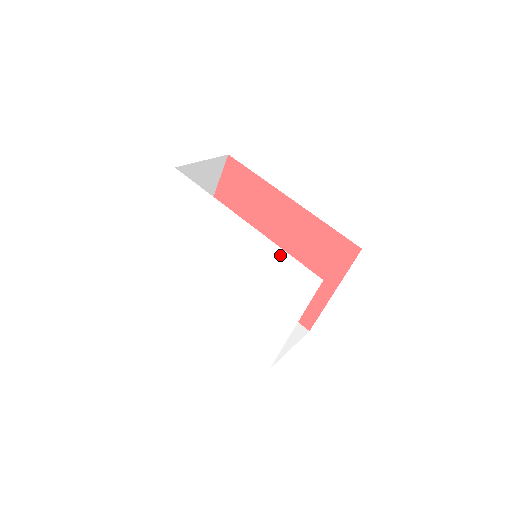
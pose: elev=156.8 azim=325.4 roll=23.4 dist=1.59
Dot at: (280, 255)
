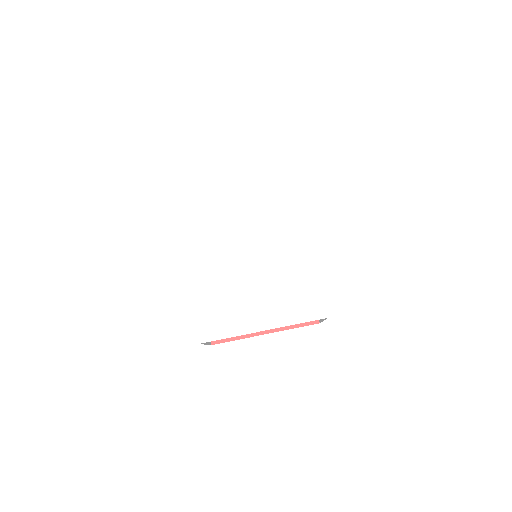
Dot at: (312, 274)
